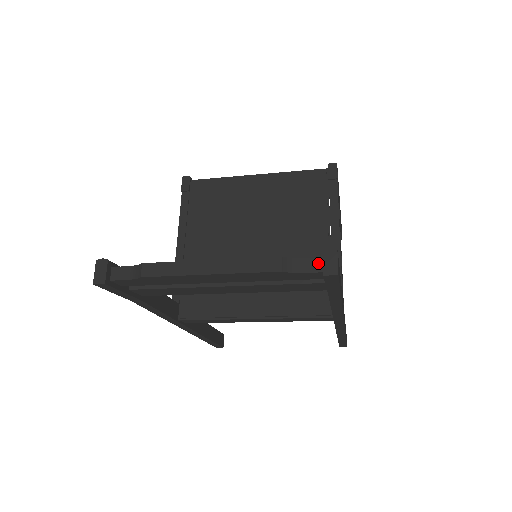
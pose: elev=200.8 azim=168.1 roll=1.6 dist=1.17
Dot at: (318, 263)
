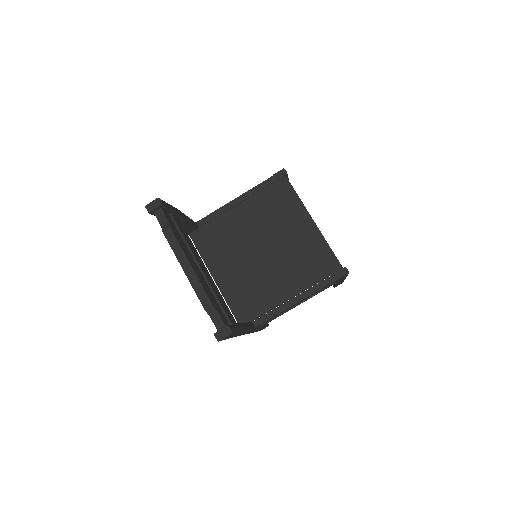
Dot at: (221, 326)
